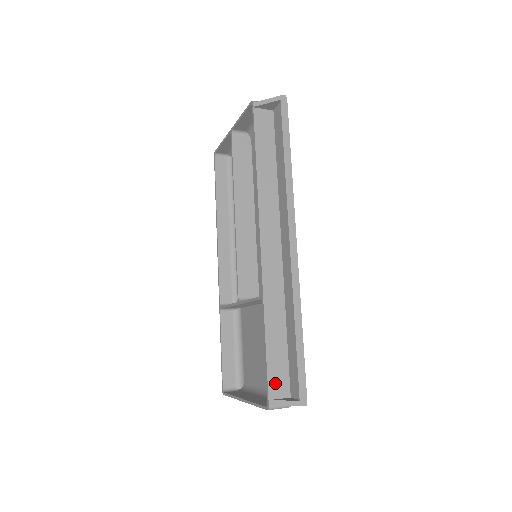
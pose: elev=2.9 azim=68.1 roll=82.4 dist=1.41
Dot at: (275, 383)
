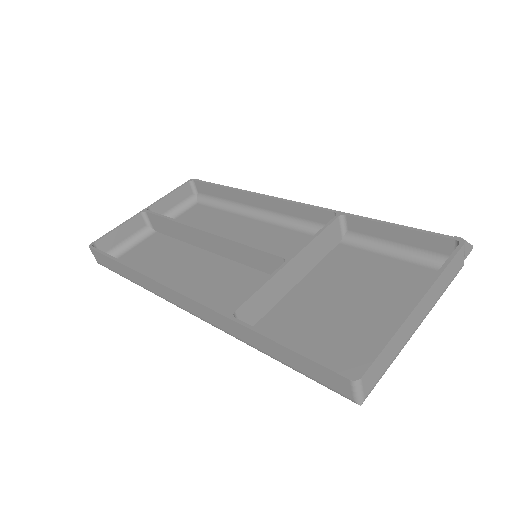
Dot at: (434, 240)
